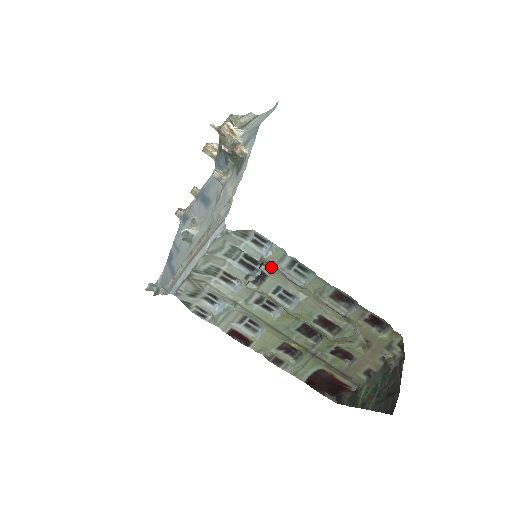
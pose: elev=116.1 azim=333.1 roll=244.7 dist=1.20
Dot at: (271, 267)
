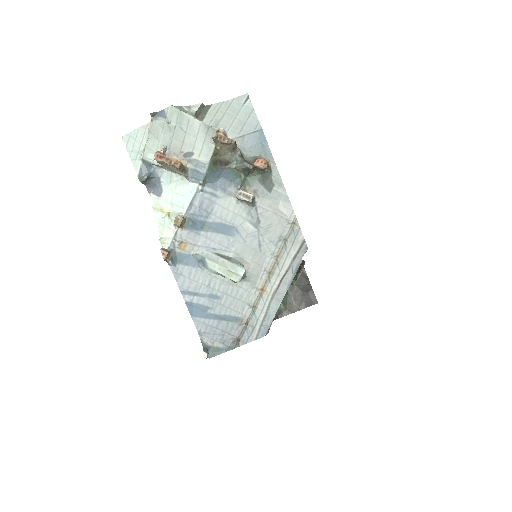
Dot at: occluded
